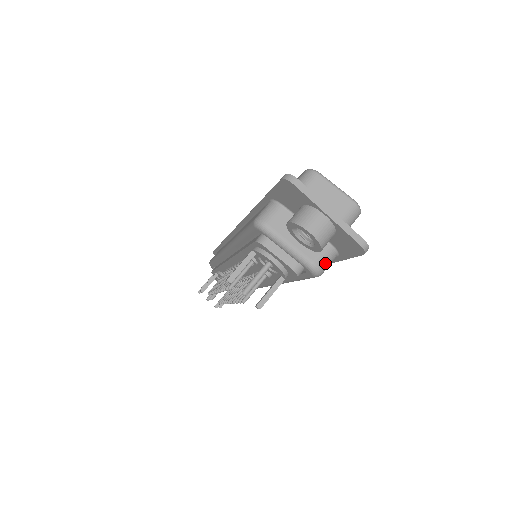
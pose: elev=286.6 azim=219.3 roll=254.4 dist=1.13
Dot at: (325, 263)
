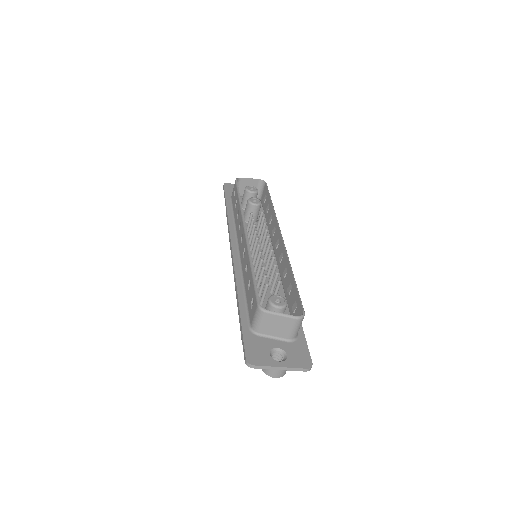
Dot at: occluded
